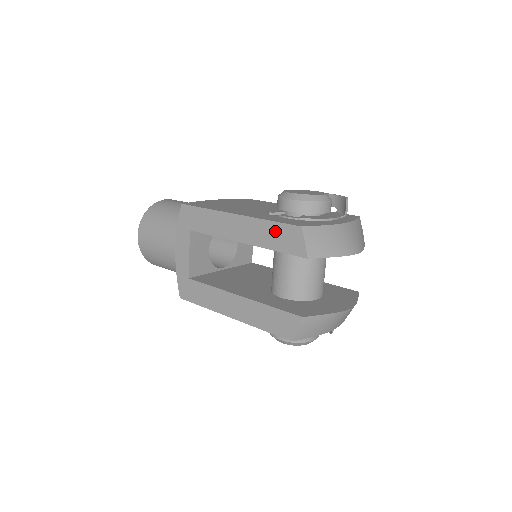
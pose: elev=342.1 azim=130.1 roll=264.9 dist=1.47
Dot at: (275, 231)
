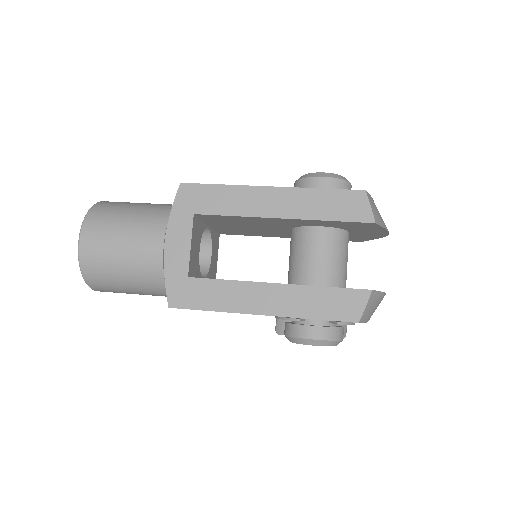
Dot at: (330, 199)
